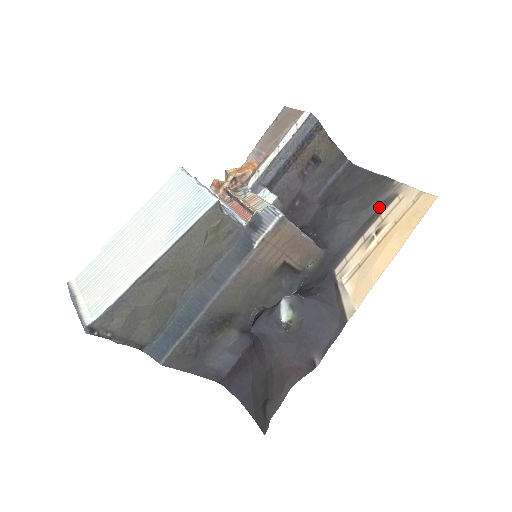
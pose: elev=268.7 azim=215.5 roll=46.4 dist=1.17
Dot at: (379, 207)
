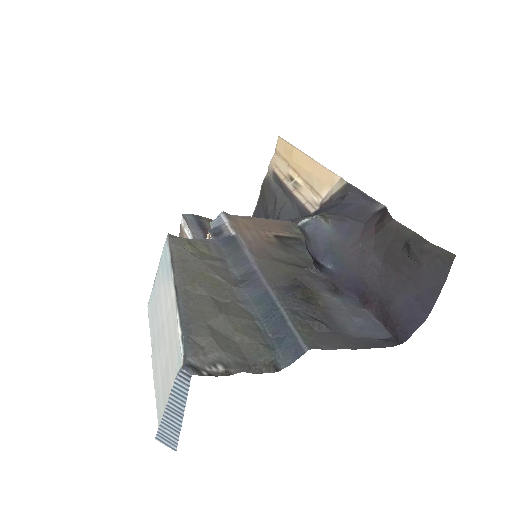
Dot at: (278, 185)
